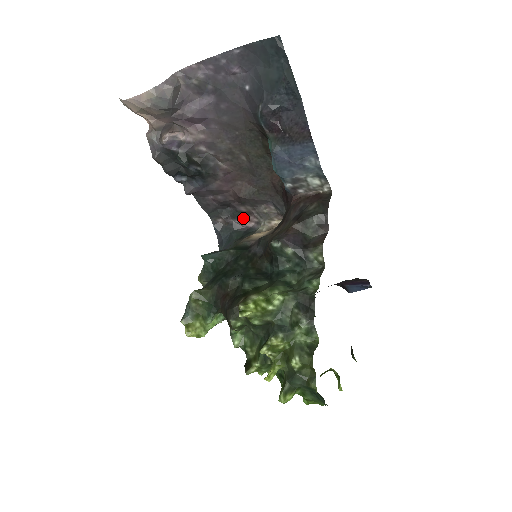
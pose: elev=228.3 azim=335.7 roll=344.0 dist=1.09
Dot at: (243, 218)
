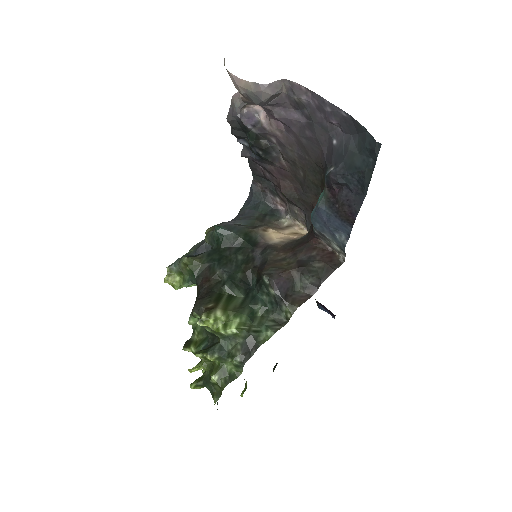
Dot at: (278, 199)
